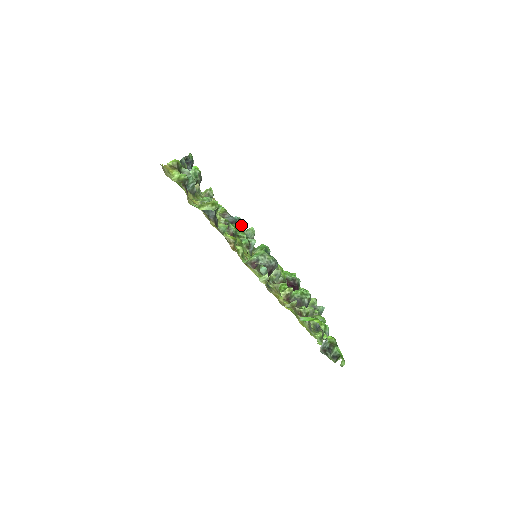
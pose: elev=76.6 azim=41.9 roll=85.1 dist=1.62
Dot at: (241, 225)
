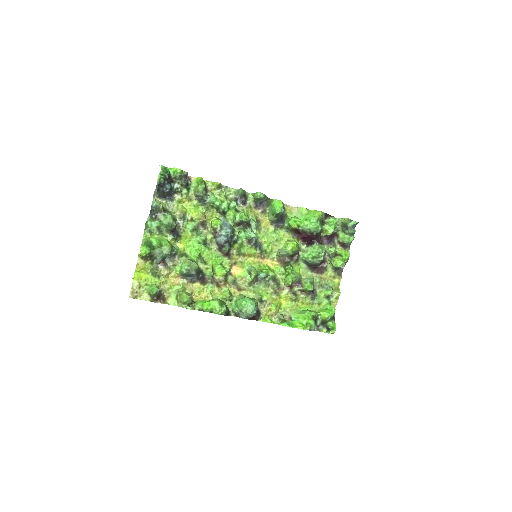
Dot at: (239, 219)
